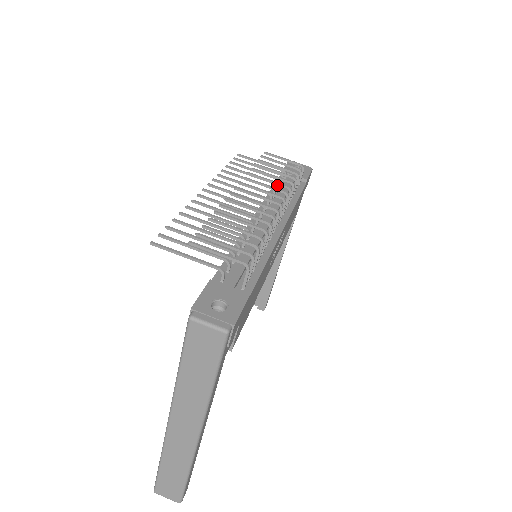
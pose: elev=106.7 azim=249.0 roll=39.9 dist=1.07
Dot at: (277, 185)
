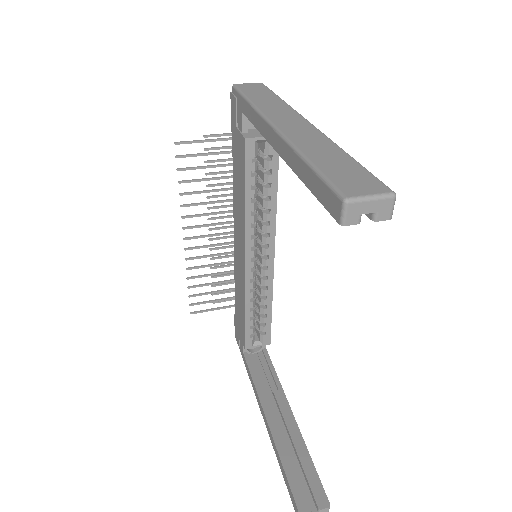
Dot at: occluded
